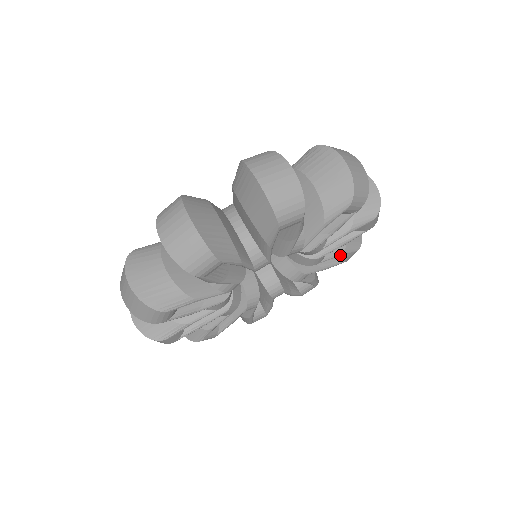
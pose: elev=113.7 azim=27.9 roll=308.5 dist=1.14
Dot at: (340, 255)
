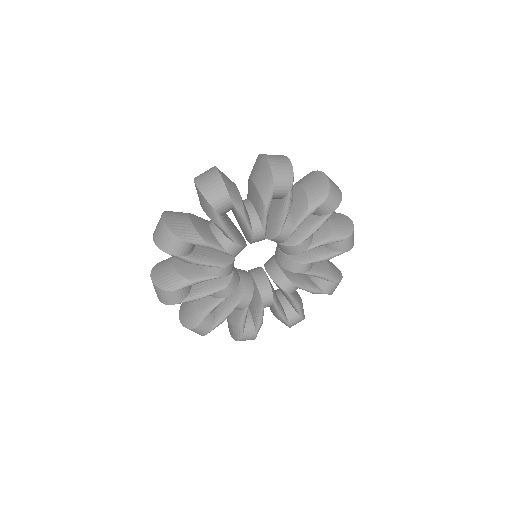
Dot at: (297, 305)
